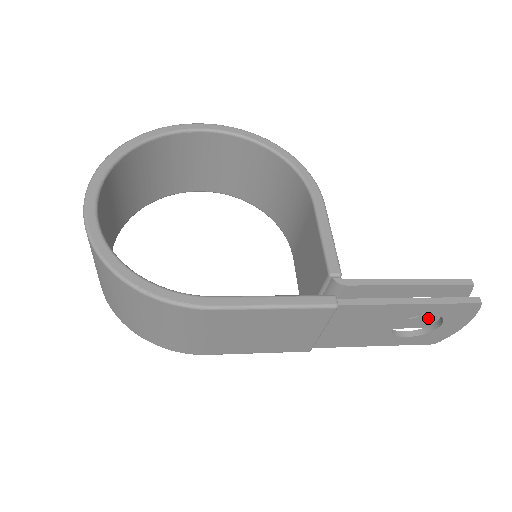
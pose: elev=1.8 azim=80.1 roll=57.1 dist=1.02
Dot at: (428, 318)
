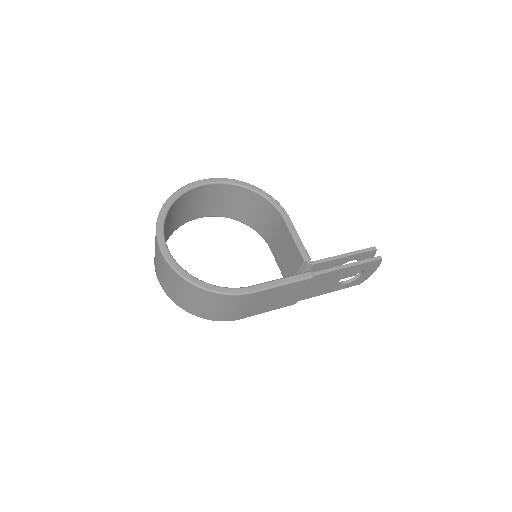
Dot at: (355, 271)
